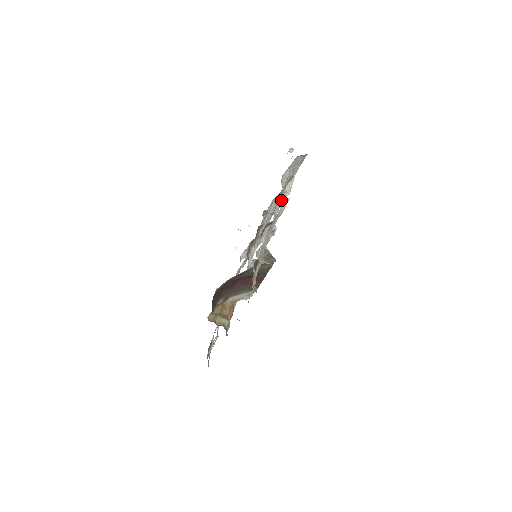
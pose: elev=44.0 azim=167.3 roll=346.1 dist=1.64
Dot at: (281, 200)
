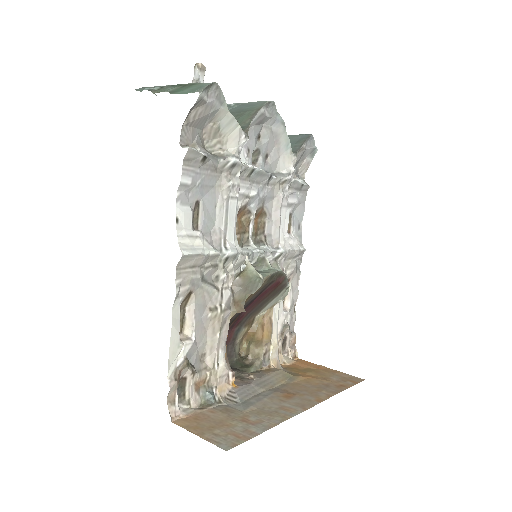
Dot at: (226, 182)
